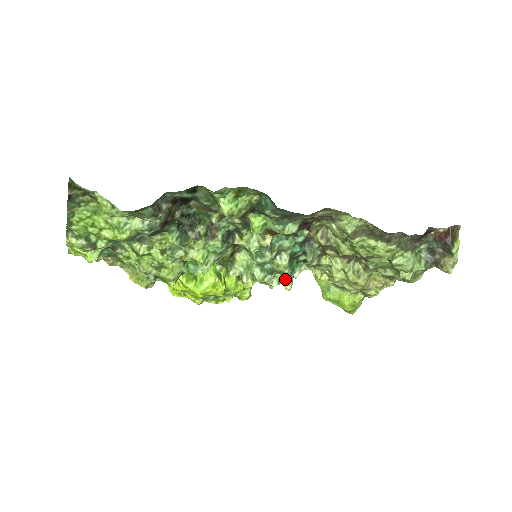
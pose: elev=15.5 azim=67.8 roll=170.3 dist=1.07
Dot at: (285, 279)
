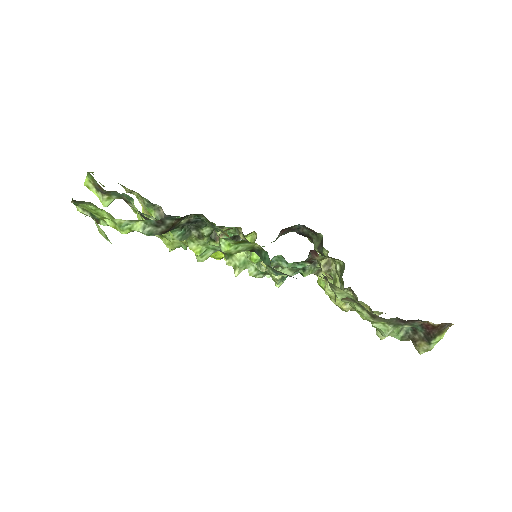
Dot at: (275, 282)
